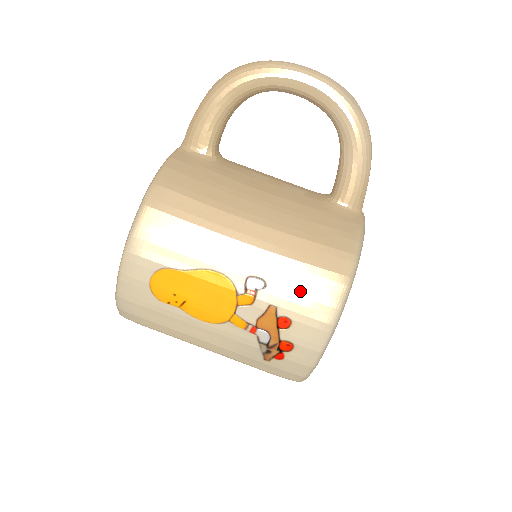
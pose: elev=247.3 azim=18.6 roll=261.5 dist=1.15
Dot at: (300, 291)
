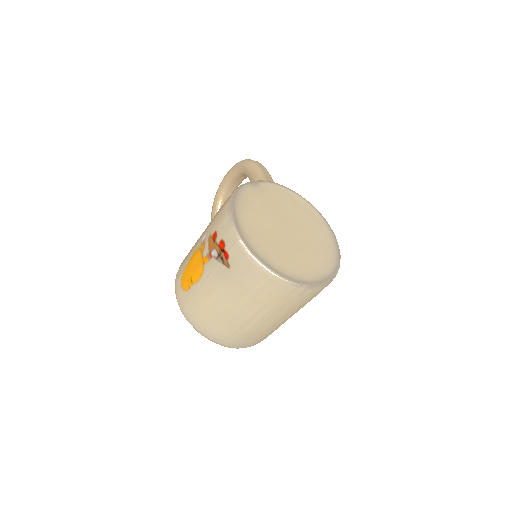
Dot at: (216, 218)
